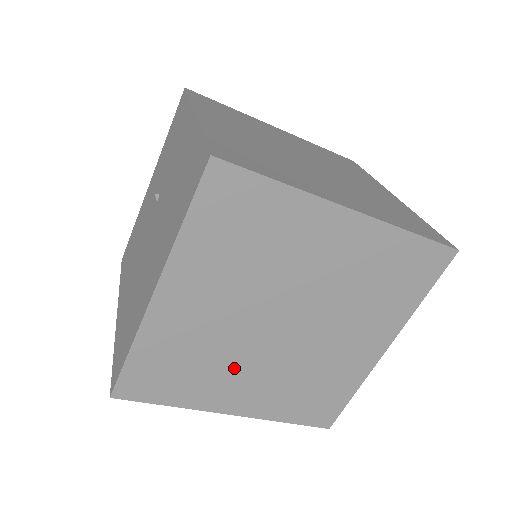
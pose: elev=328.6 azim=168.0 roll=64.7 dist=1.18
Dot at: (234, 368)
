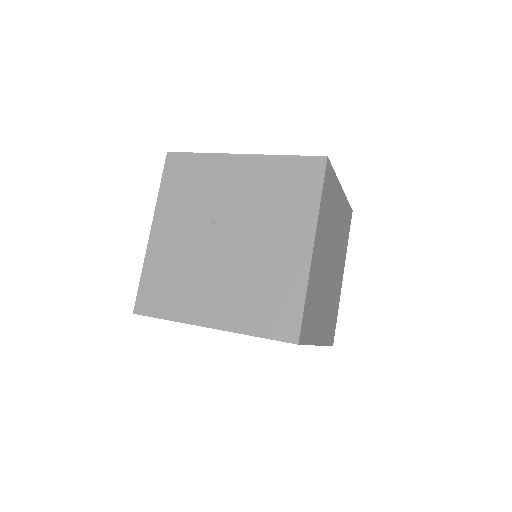
Dot at: (322, 303)
